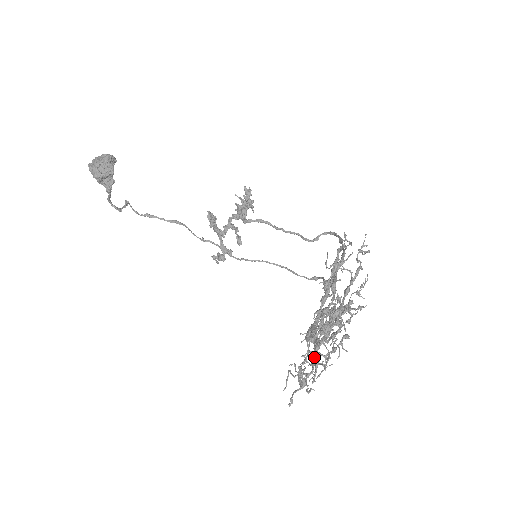
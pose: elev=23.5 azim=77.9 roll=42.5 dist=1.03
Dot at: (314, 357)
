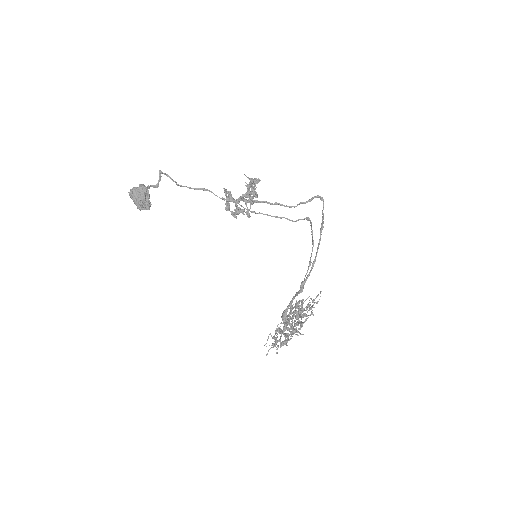
Dot at: (280, 341)
